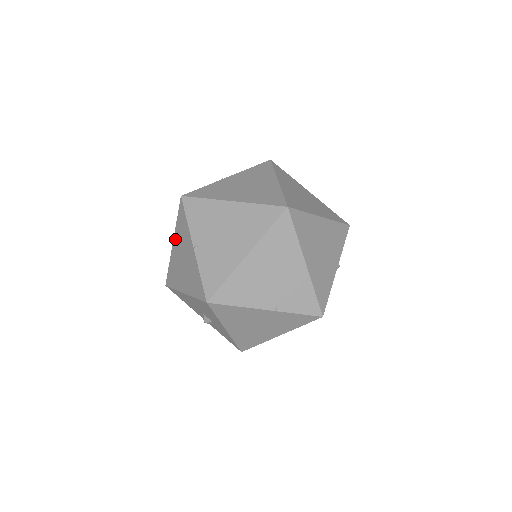
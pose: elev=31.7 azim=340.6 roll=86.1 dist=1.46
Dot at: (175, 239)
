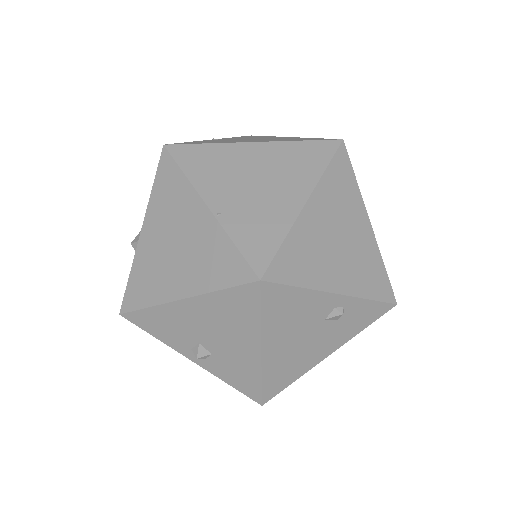
Dot at: occluded
